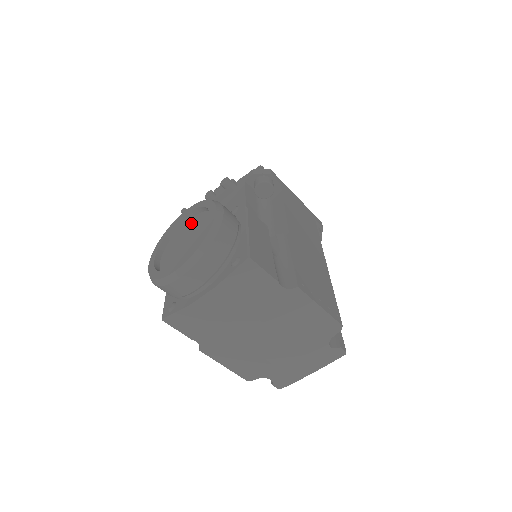
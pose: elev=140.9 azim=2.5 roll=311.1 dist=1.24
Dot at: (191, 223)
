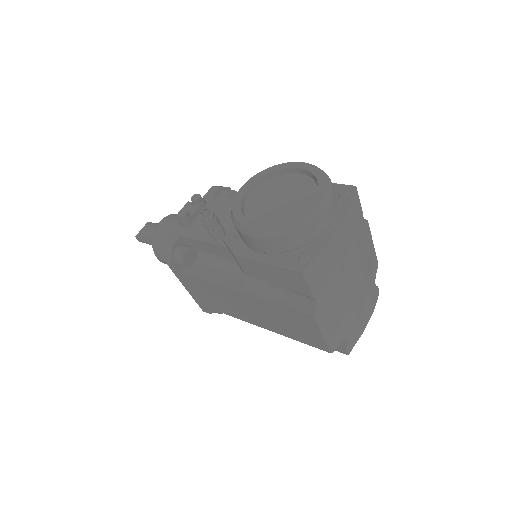
Dot at: (261, 192)
